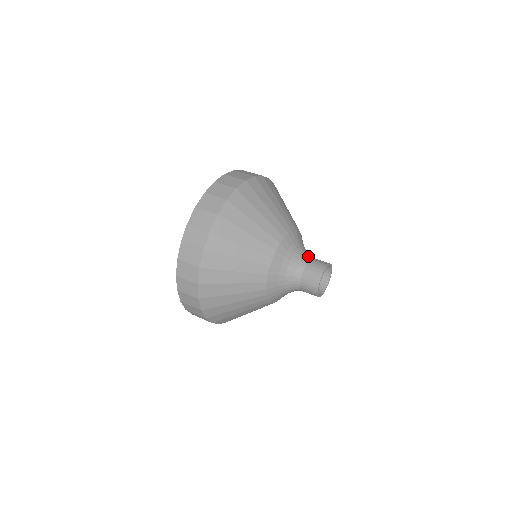
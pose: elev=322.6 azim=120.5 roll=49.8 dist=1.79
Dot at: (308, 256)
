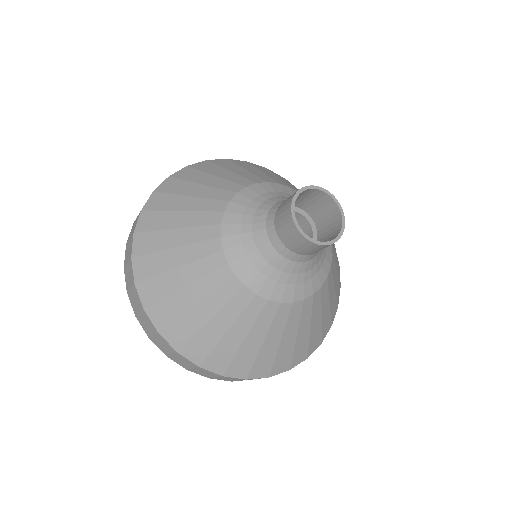
Dot at: occluded
